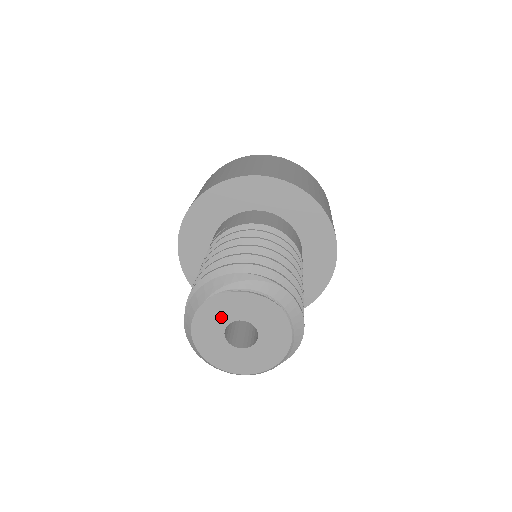
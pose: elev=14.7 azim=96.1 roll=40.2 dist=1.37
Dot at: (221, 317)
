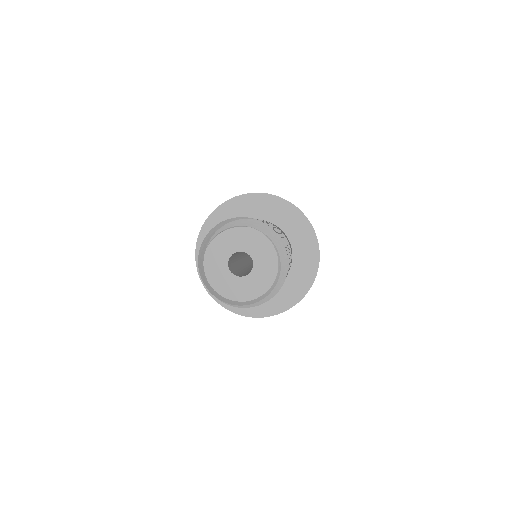
Dot at: (222, 256)
